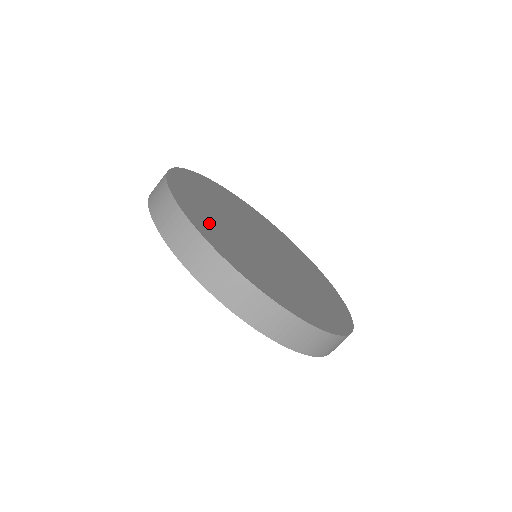
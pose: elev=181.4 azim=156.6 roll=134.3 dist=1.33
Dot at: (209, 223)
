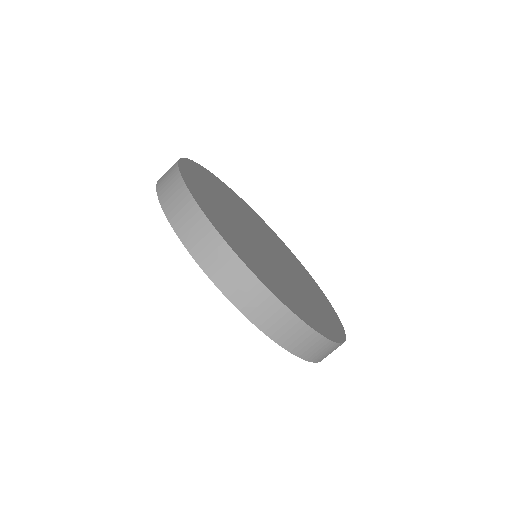
Dot at: (243, 249)
